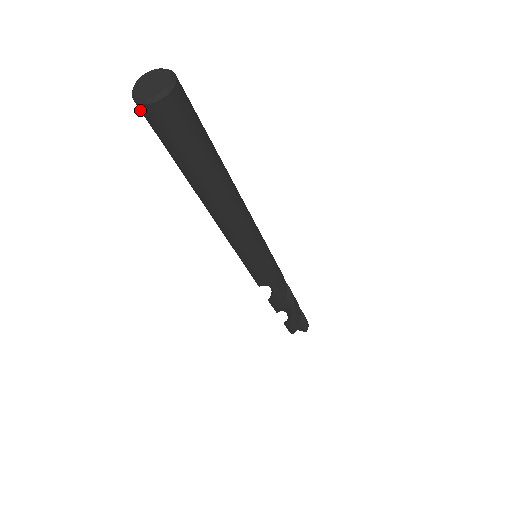
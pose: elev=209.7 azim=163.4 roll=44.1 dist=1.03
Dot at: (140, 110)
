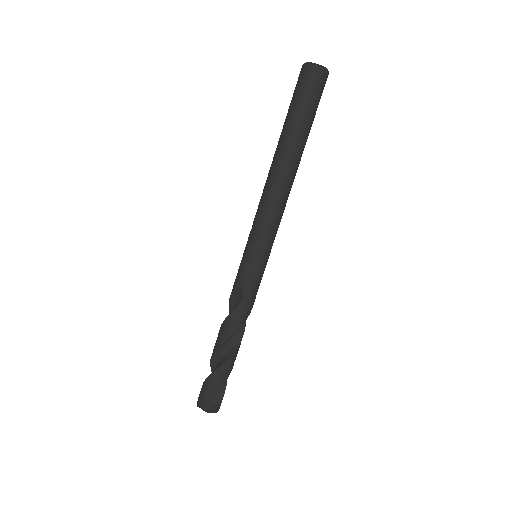
Dot at: (301, 71)
